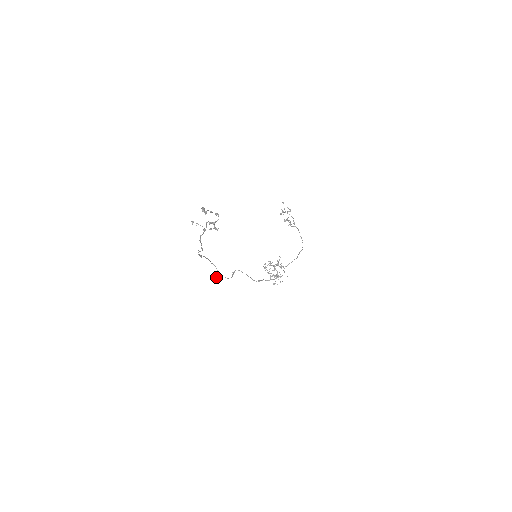
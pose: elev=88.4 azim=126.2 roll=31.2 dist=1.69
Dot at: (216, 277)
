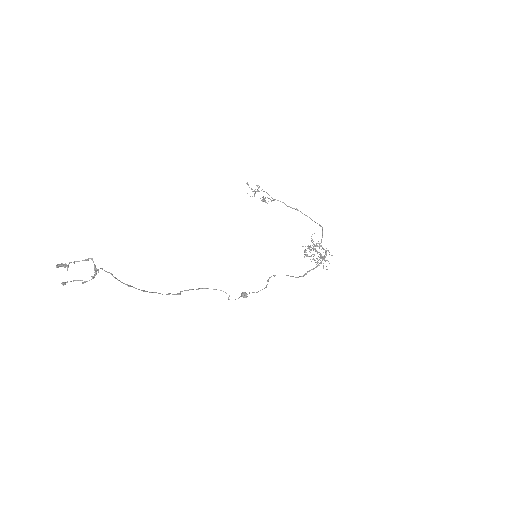
Dot at: (244, 297)
